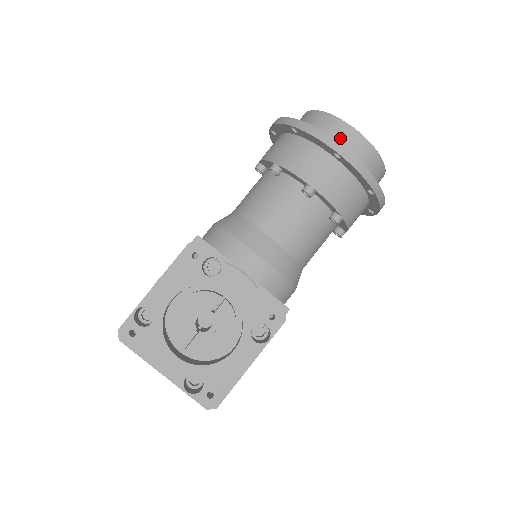
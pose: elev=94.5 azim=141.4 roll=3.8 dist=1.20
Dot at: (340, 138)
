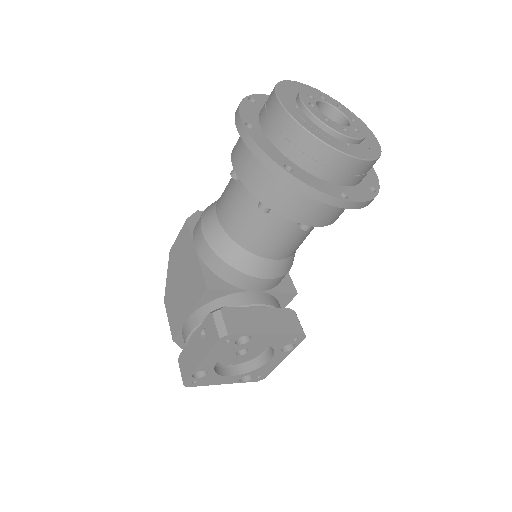
Dot at: (337, 172)
